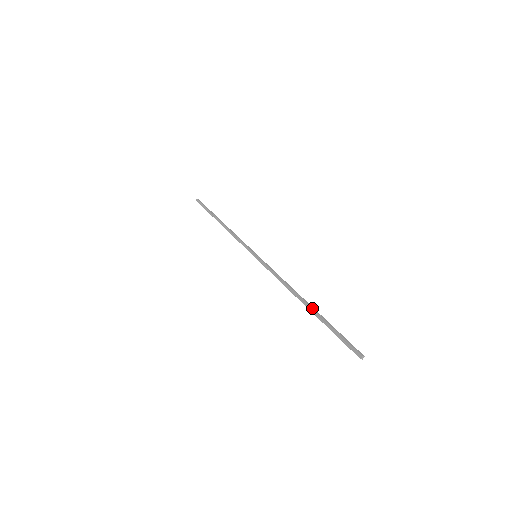
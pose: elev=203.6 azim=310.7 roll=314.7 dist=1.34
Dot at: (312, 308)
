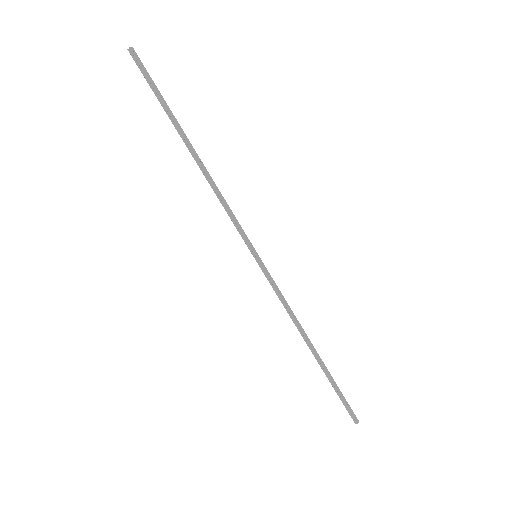
Dot at: (321, 363)
